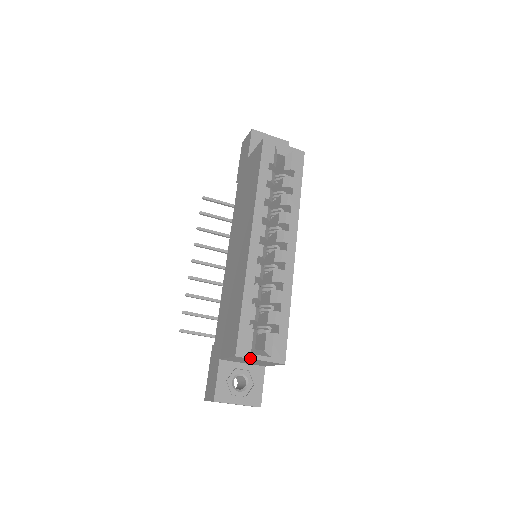
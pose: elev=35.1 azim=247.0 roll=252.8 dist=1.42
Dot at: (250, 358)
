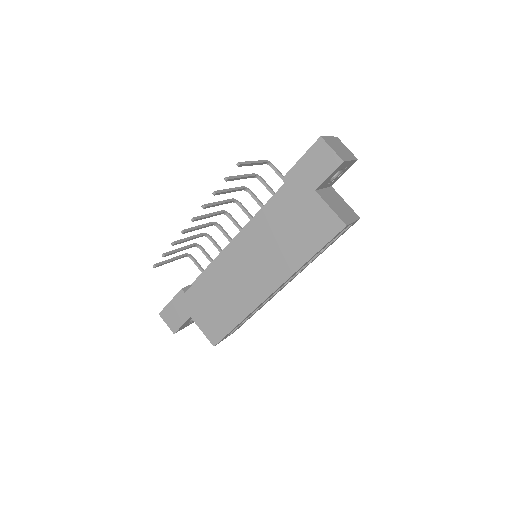
Dot at: occluded
